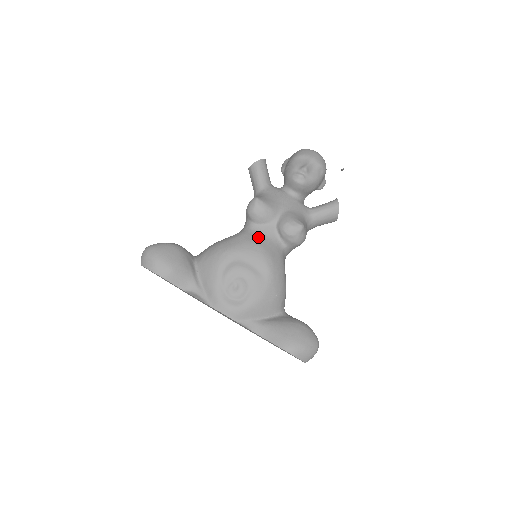
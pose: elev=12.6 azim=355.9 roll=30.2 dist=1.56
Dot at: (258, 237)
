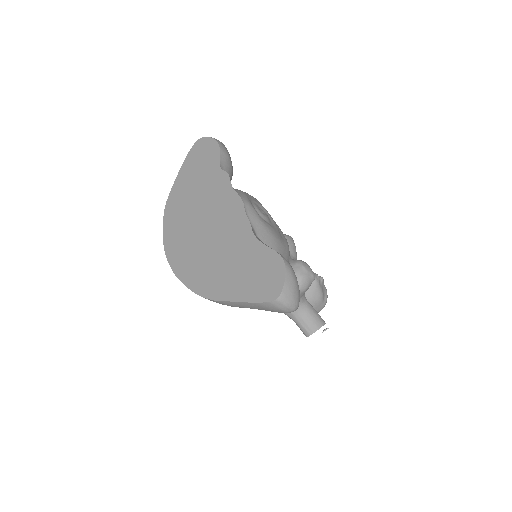
Dot at: occluded
